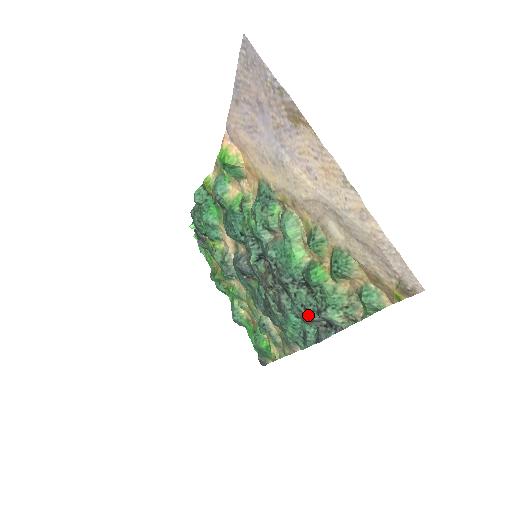
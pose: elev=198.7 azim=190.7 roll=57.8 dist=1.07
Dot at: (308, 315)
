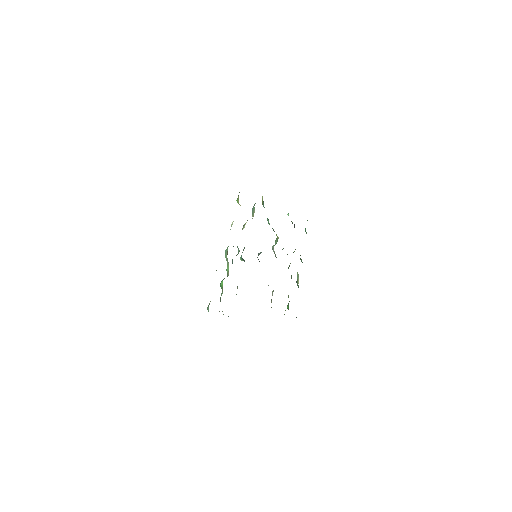
Dot at: occluded
